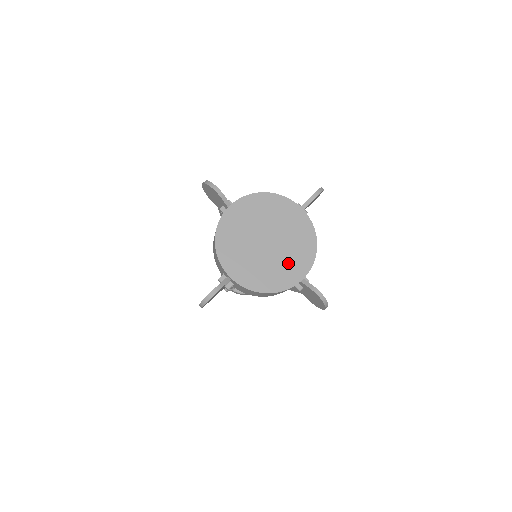
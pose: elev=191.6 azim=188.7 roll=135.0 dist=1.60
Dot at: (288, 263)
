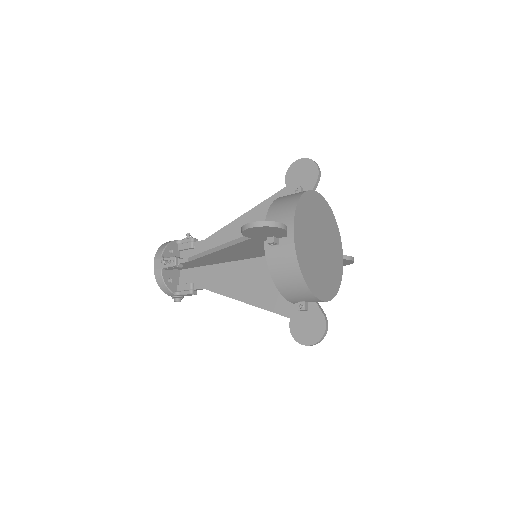
Dot at: (334, 251)
